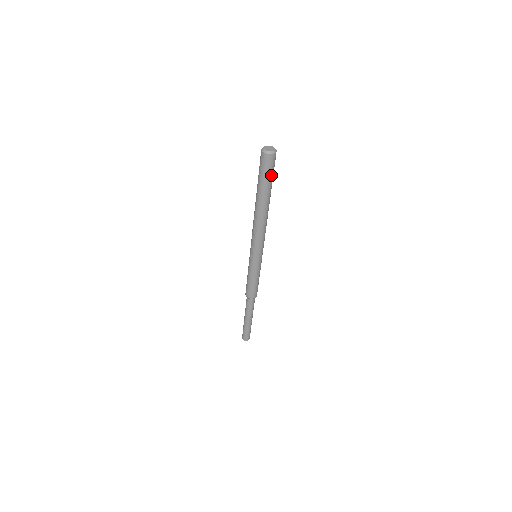
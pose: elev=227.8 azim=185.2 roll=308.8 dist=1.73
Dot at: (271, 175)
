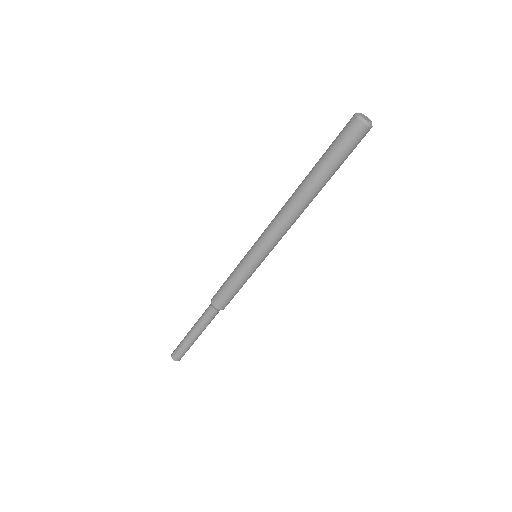
Dot at: (346, 155)
